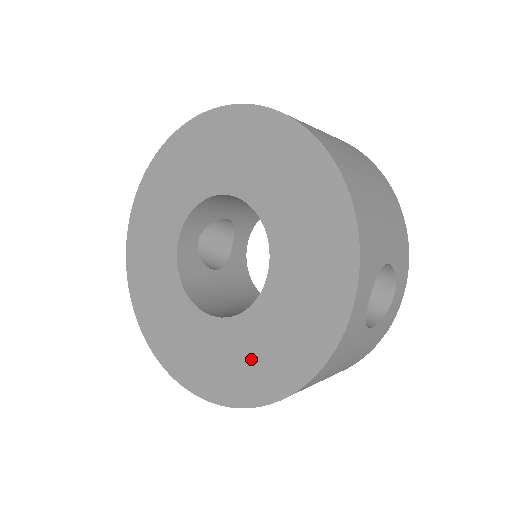
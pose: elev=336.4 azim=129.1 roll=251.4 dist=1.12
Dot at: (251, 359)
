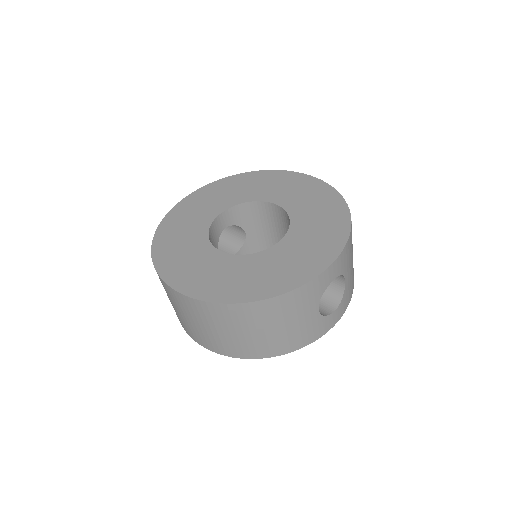
Dot at: (240, 278)
